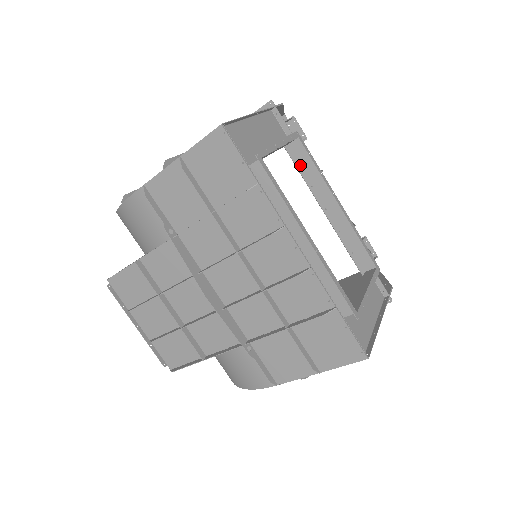
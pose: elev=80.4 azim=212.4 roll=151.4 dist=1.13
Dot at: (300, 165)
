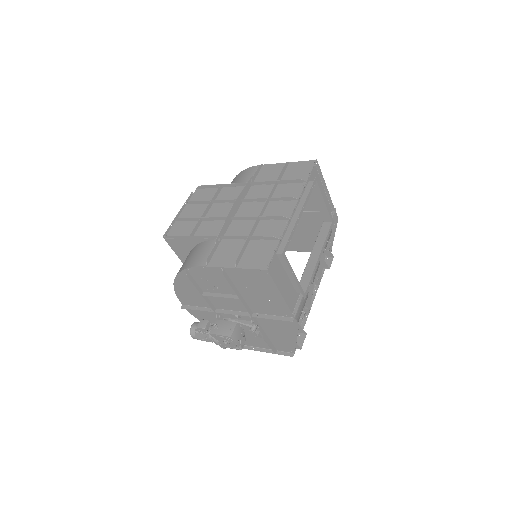
Dot at: (321, 232)
